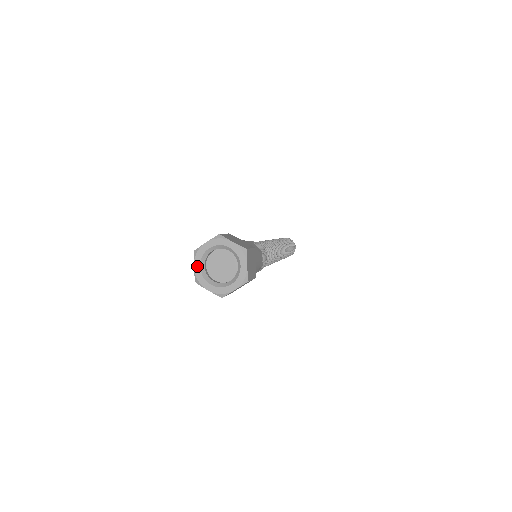
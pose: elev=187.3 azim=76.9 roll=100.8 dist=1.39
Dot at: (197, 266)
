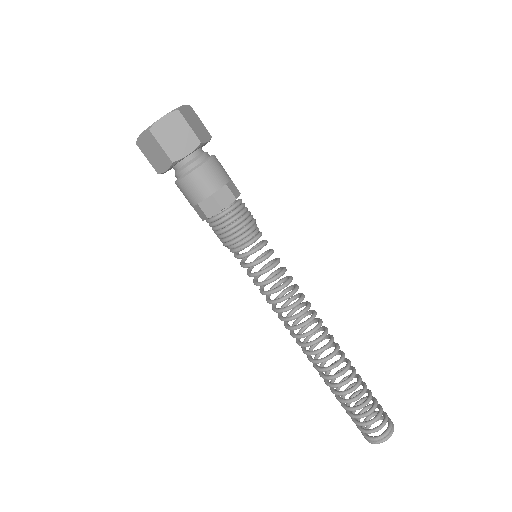
Dot at: occluded
